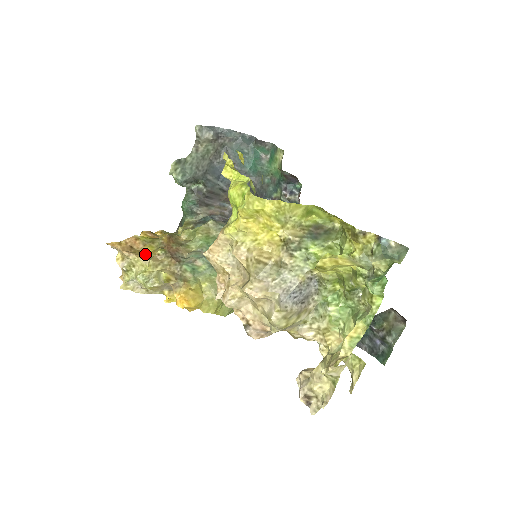
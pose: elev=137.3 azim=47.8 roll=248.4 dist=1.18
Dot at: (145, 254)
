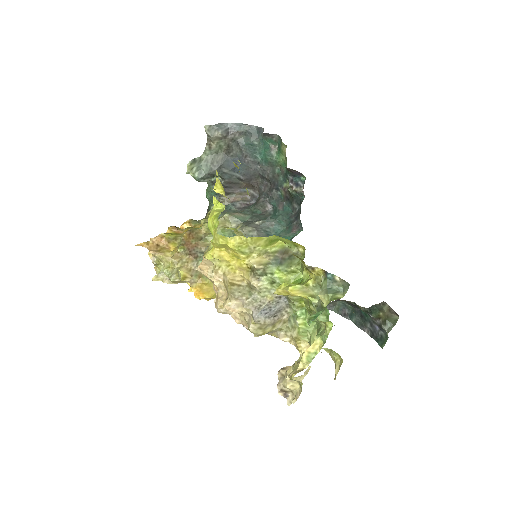
Dot at: (169, 251)
